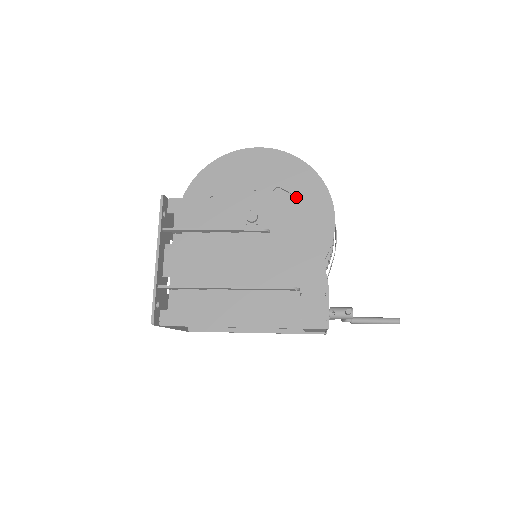
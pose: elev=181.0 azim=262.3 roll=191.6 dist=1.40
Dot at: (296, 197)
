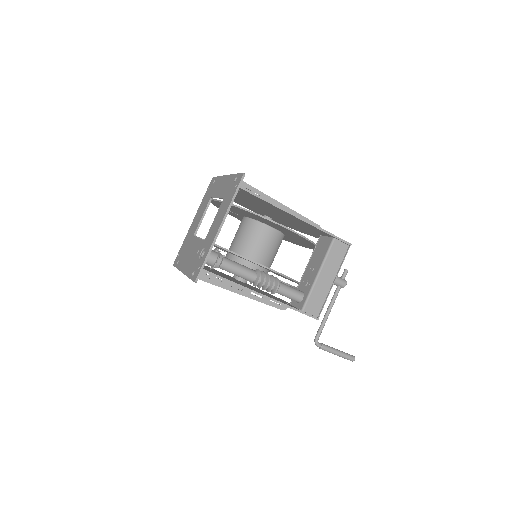
Dot at: occluded
